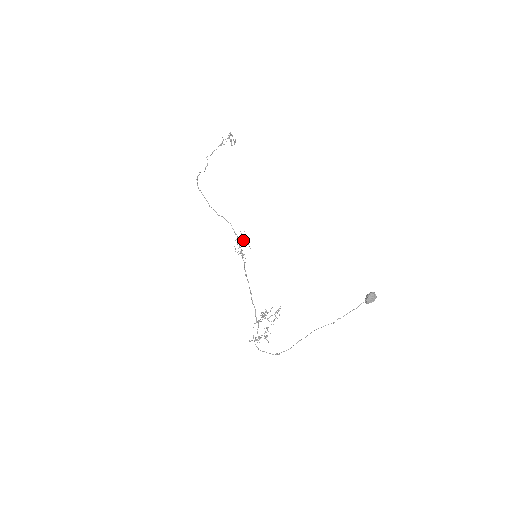
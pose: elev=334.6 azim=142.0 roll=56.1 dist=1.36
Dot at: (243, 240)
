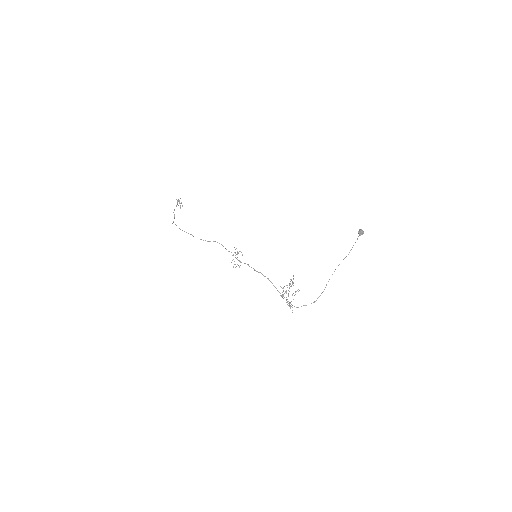
Dot at: occluded
